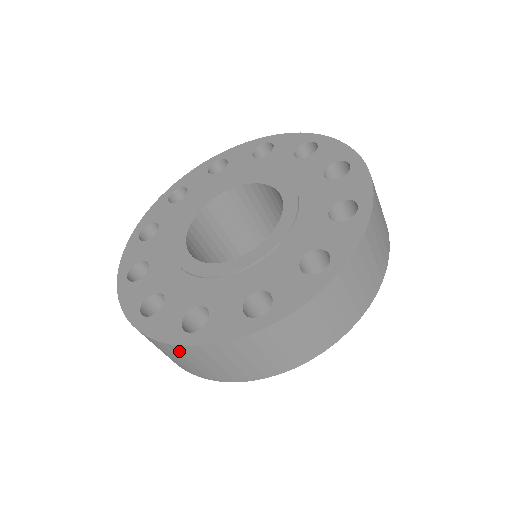
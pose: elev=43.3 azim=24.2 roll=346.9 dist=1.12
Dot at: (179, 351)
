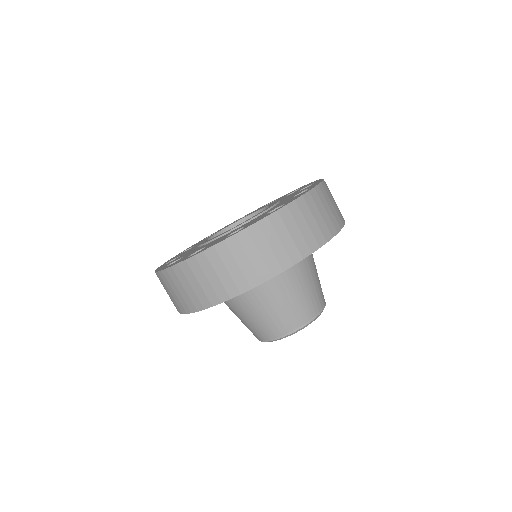
Dot at: (229, 248)
